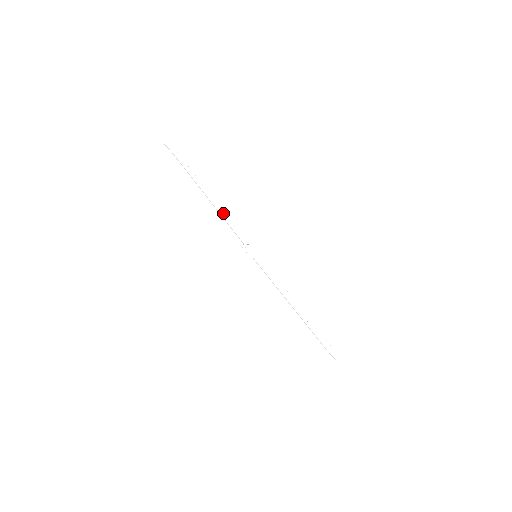
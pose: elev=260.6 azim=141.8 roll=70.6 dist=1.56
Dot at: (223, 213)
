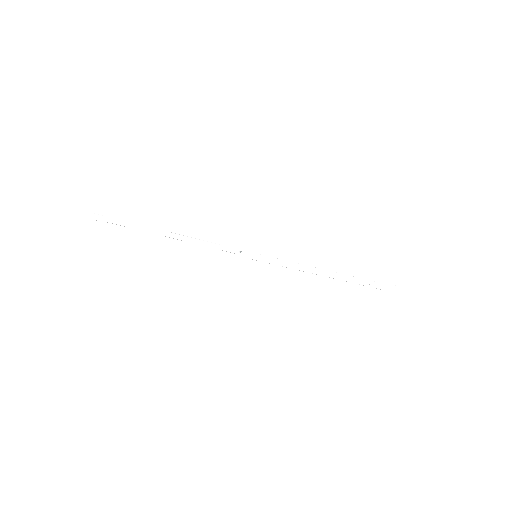
Dot at: (197, 241)
